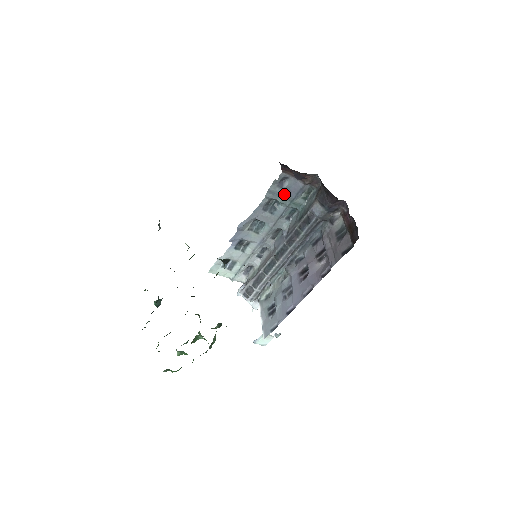
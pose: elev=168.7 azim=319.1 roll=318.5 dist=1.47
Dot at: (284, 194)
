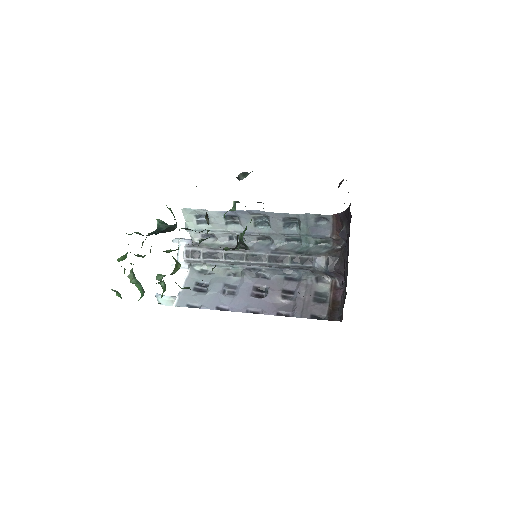
Dot at: (311, 226)
